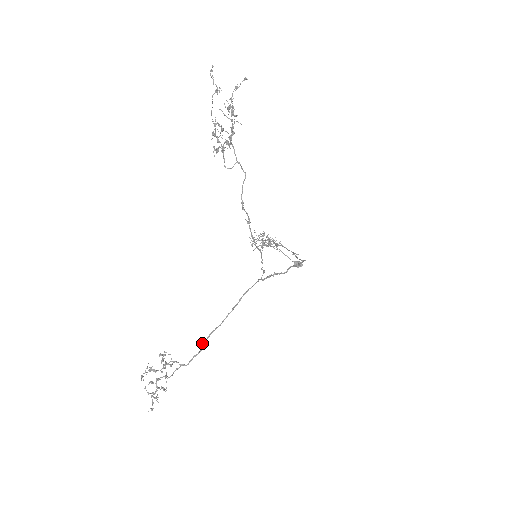
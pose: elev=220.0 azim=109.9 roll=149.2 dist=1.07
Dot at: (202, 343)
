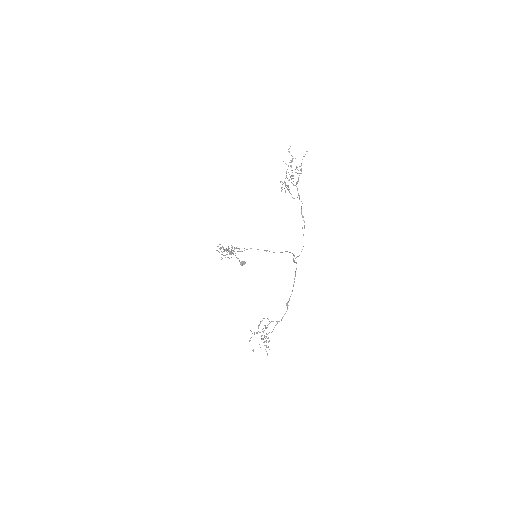
Dot at: (287, 305)
